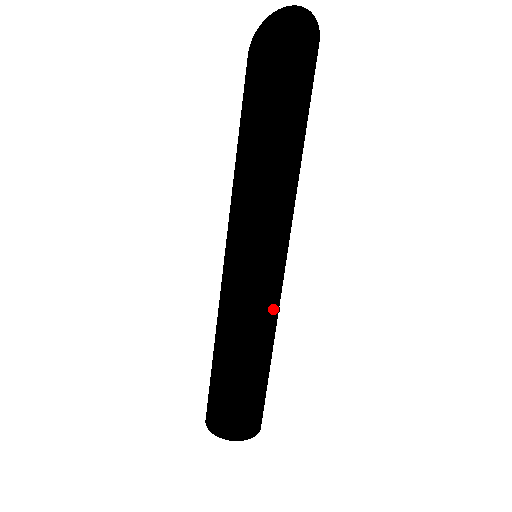
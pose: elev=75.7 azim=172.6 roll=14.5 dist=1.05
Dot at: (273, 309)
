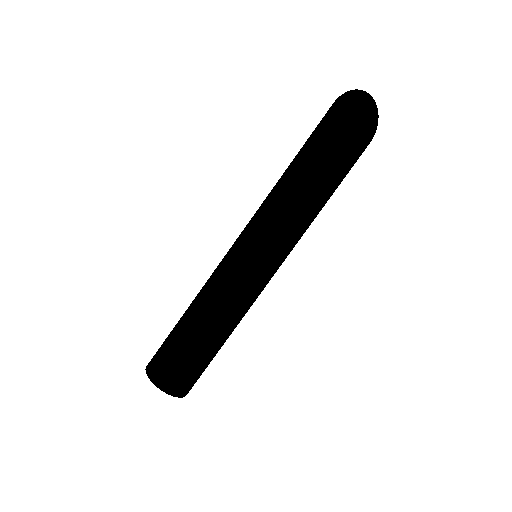
Dot at: (240, 297)
